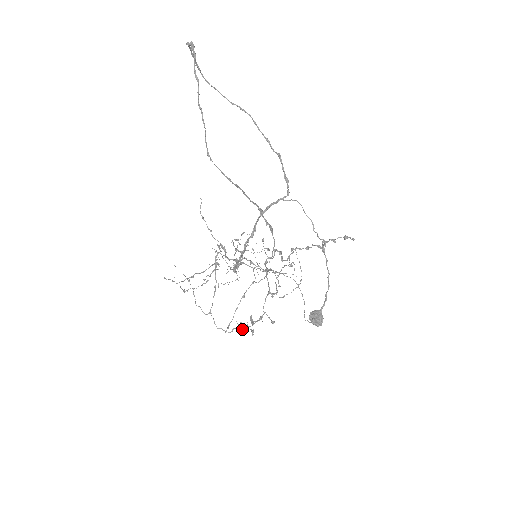
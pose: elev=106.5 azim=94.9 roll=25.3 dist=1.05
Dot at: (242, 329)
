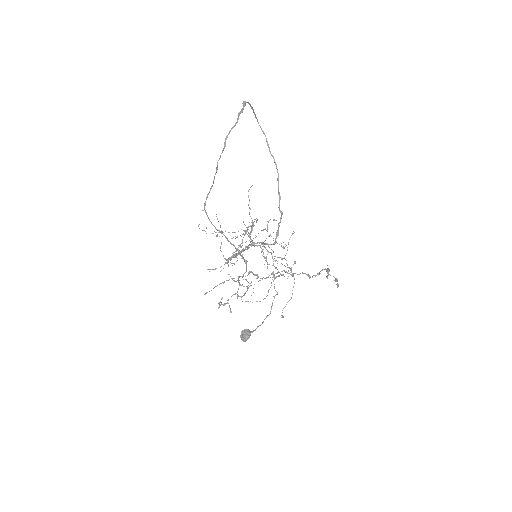
Dot at: occluded
